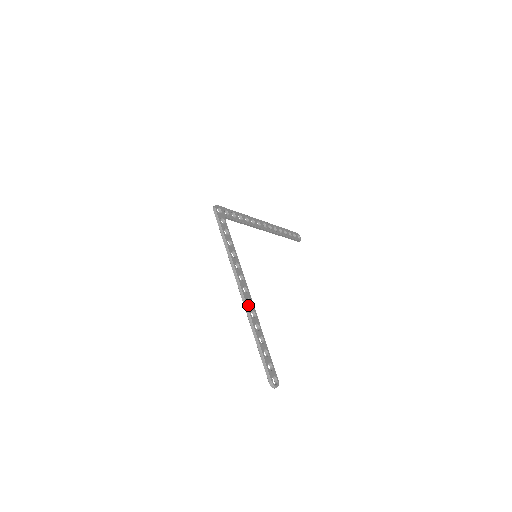
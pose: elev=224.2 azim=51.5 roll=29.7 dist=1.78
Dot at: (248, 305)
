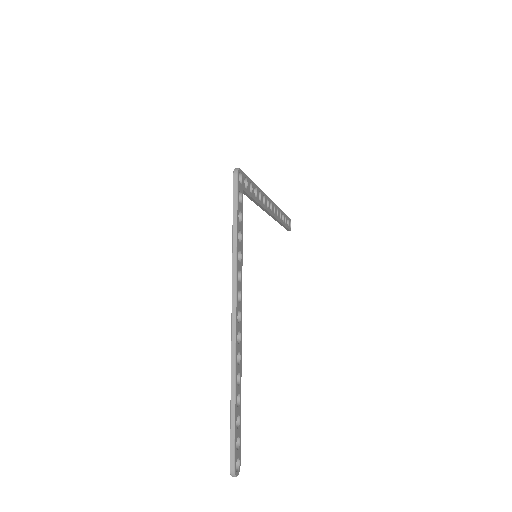
Dot at: (237, 344)
